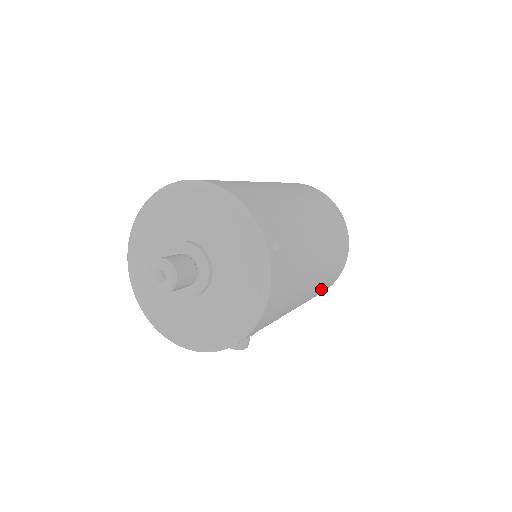
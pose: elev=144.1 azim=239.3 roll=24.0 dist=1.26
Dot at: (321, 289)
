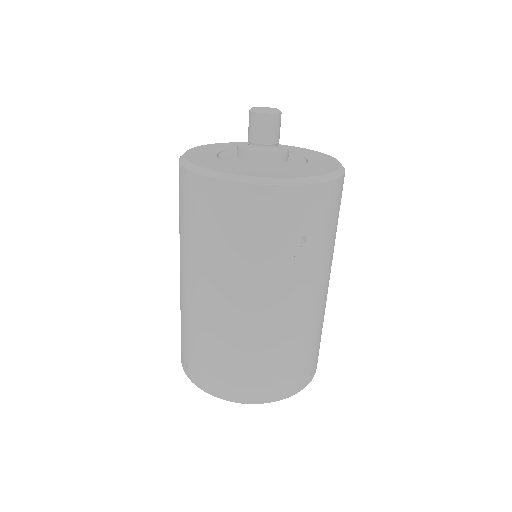
Dot at: occluded
